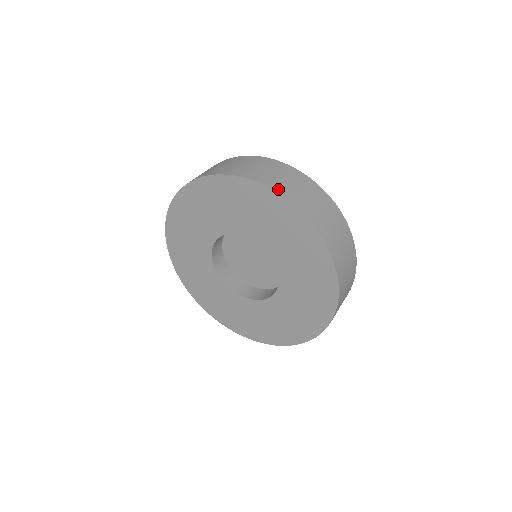
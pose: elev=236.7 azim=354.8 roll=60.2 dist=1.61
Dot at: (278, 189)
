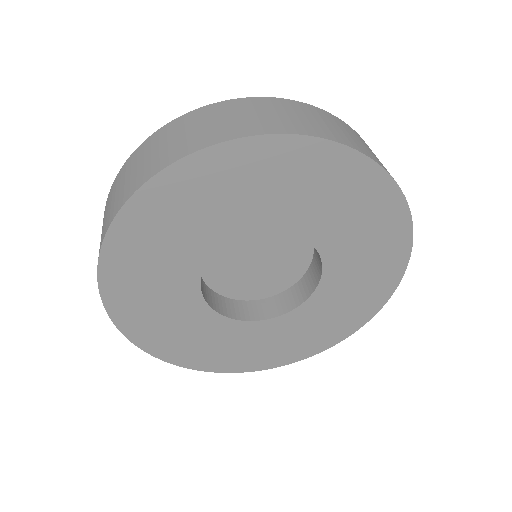
Dot at: (358, 148)
